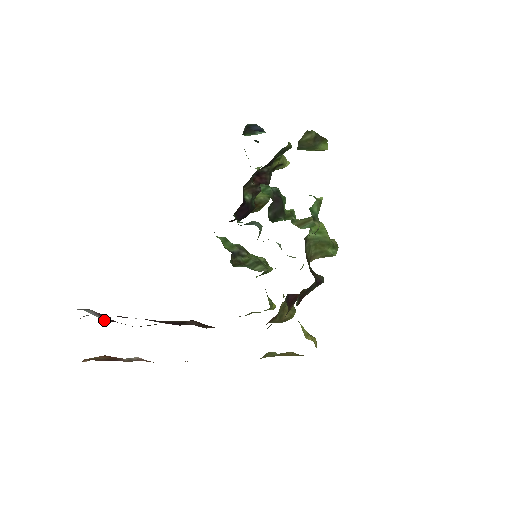
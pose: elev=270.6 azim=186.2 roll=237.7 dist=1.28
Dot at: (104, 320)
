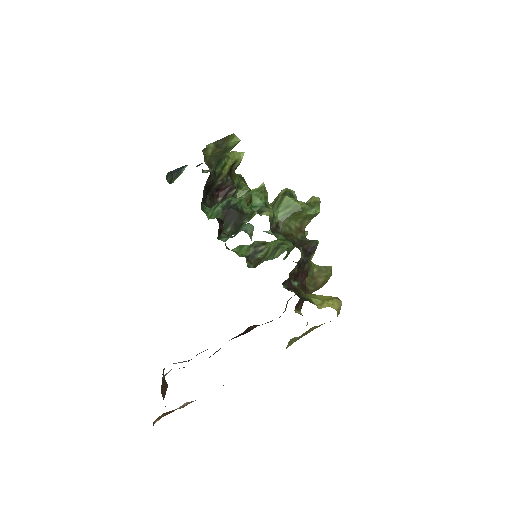
Dot at: occluded
